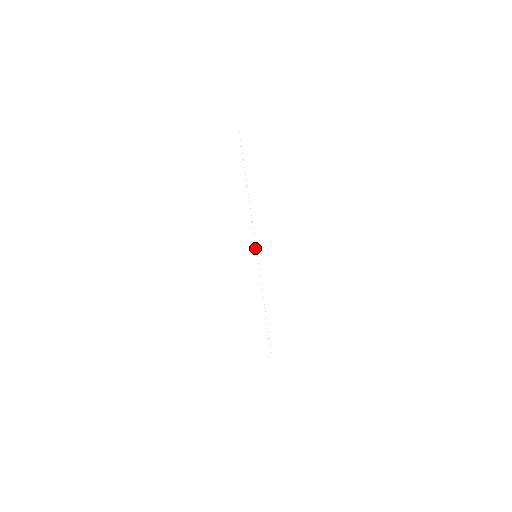
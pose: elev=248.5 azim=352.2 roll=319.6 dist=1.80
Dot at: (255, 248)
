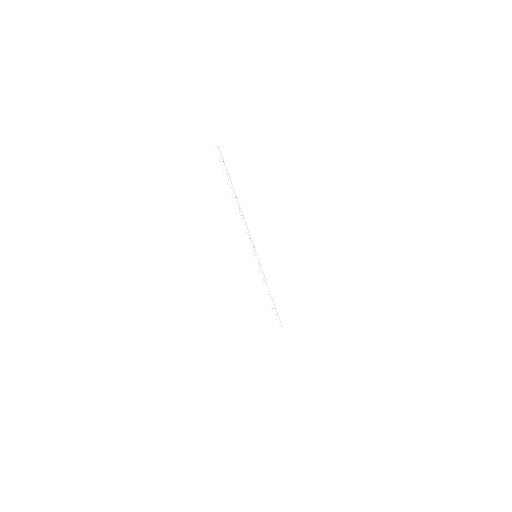
Dot at: (254, 250)
